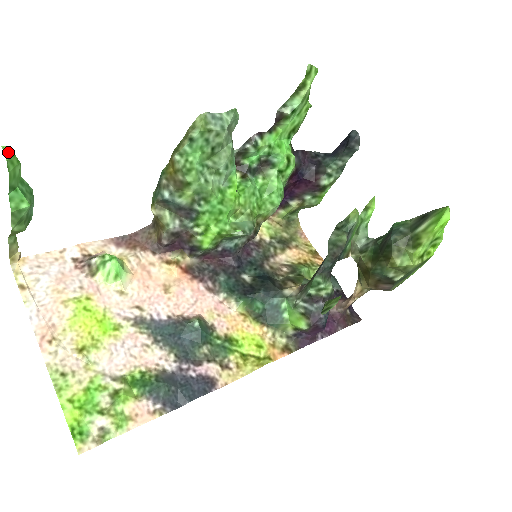
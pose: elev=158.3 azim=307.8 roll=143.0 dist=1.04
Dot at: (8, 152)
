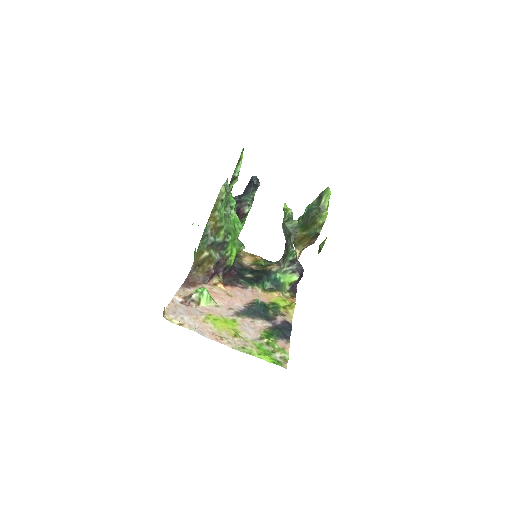
Dot at: (198, 225)
